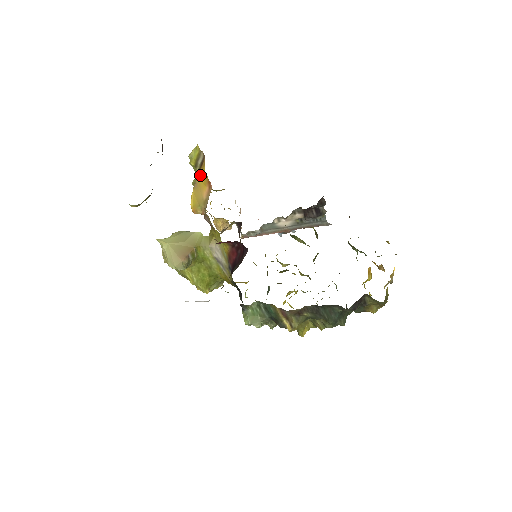
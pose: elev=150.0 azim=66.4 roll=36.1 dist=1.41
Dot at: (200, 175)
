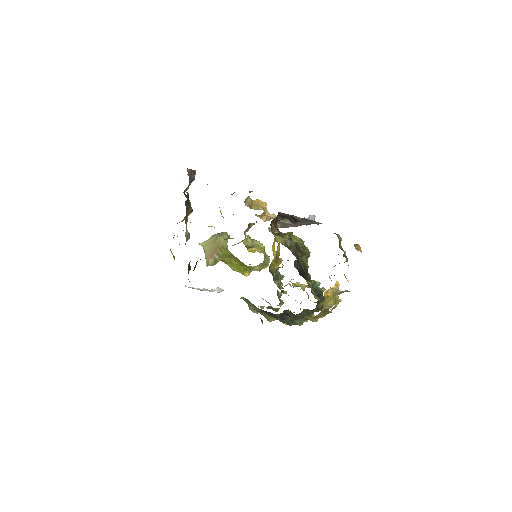
Dot at: occluded
